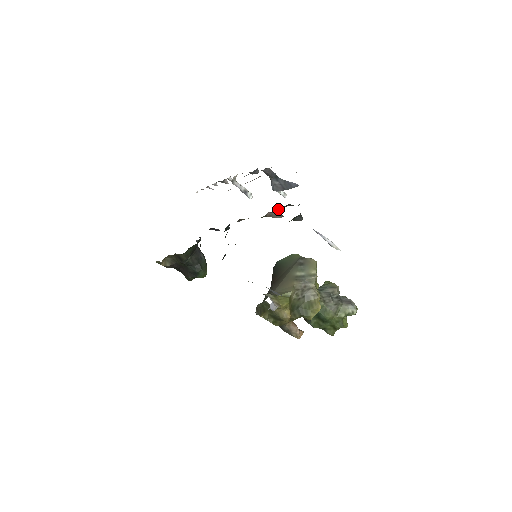
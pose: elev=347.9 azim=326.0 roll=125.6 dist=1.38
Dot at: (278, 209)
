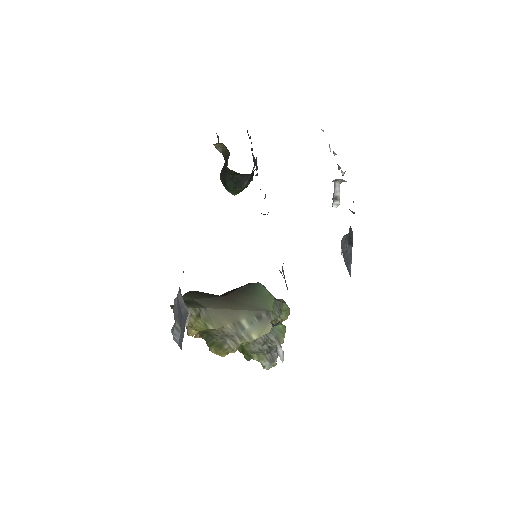
Dot at: occluded
